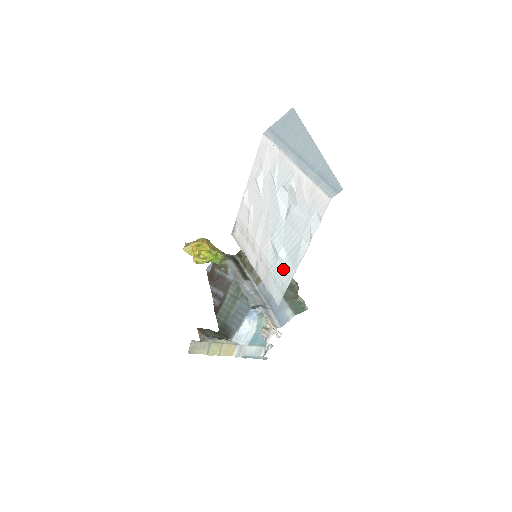
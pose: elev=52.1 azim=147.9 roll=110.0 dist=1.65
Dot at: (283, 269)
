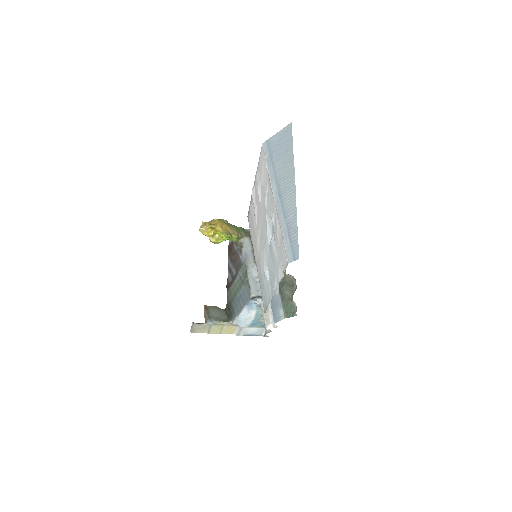
Dot at: (267, 287)
